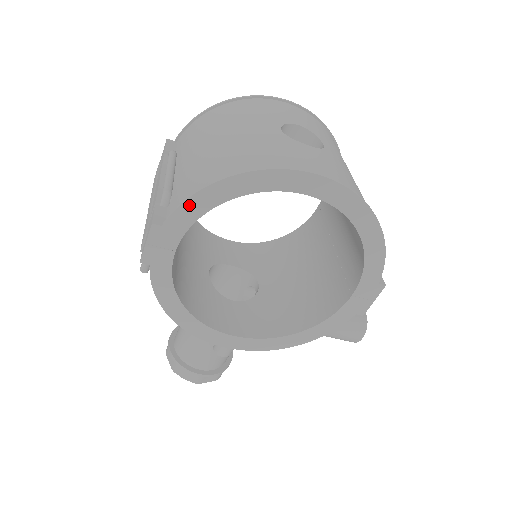
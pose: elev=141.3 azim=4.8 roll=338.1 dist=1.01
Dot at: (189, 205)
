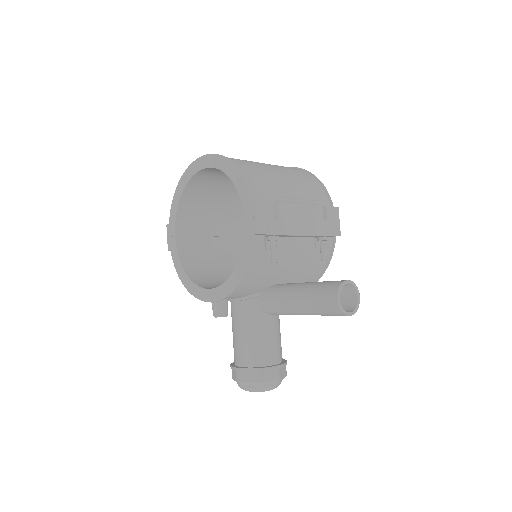
Dot at: (173, 206)
